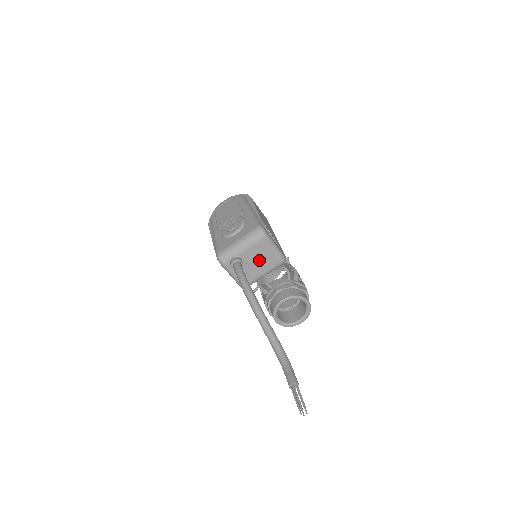
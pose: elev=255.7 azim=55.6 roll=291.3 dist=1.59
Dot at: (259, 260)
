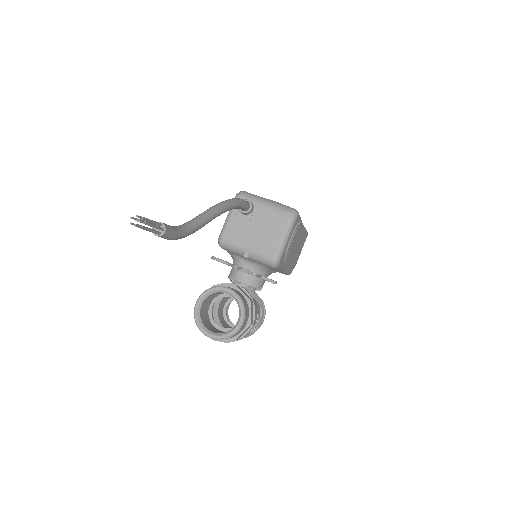
Dot at: (262, 231)
